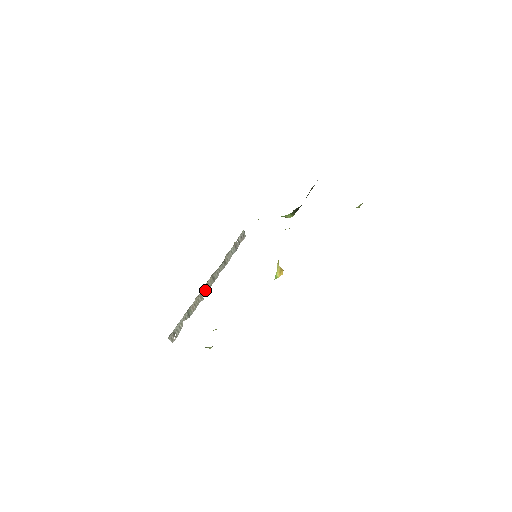
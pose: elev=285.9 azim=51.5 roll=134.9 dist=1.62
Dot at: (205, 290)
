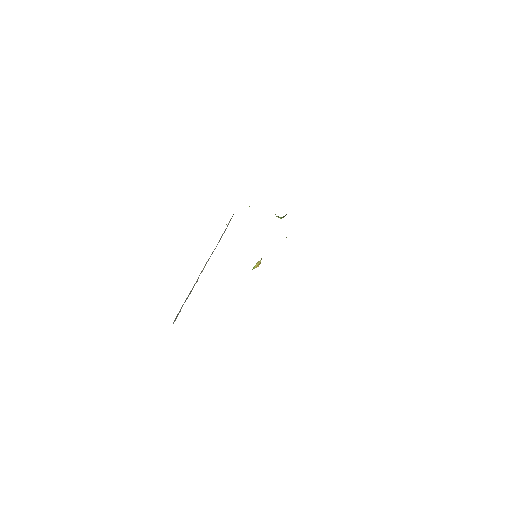
Dot at: occluded
